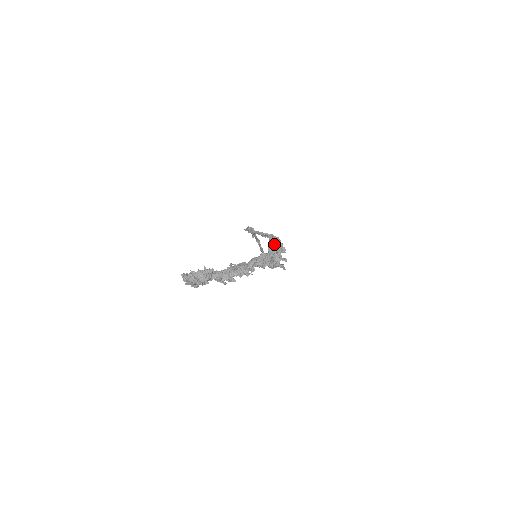
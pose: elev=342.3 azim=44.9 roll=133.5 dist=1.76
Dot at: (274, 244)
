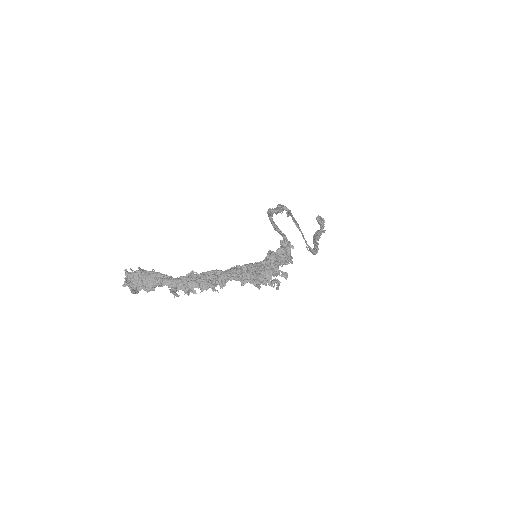
Dot at: (279, 249)
